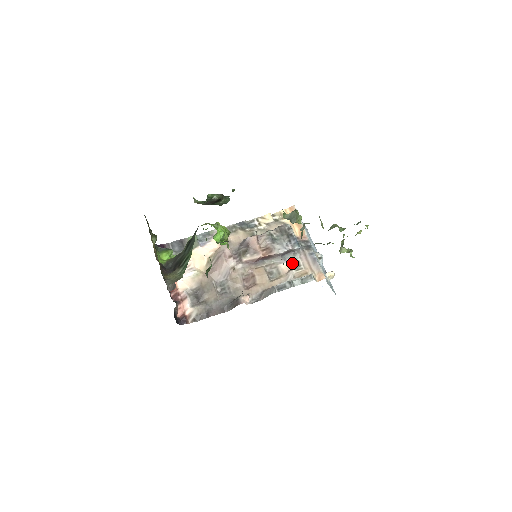
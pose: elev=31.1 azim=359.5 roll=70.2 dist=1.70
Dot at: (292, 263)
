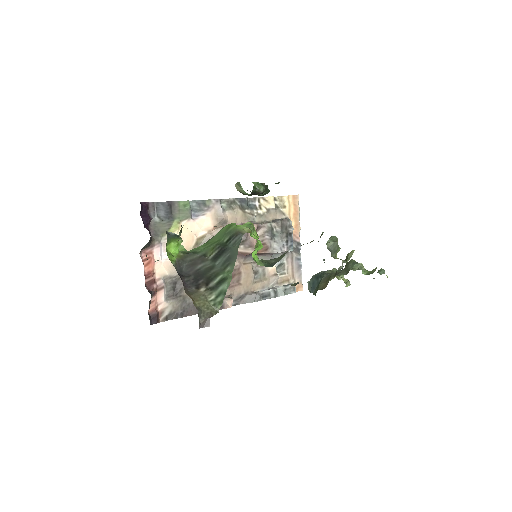
Dot at: (278, 264)
